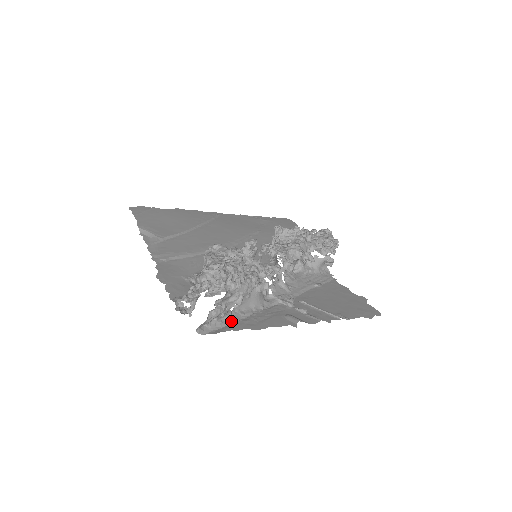
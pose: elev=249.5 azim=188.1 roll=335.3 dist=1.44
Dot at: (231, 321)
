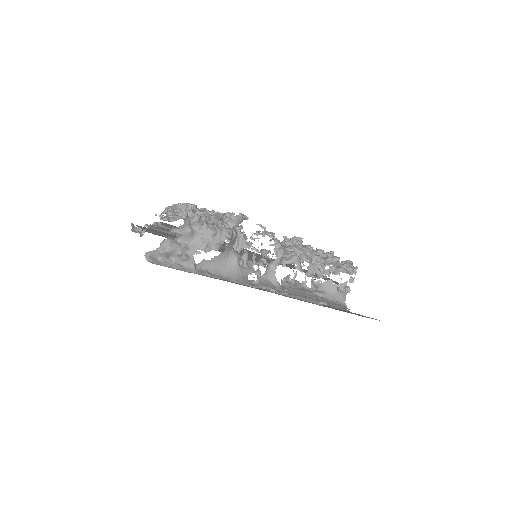
Dot at: (192, 271)
